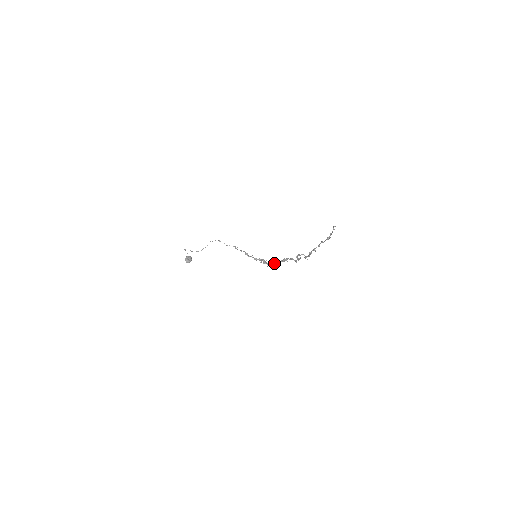
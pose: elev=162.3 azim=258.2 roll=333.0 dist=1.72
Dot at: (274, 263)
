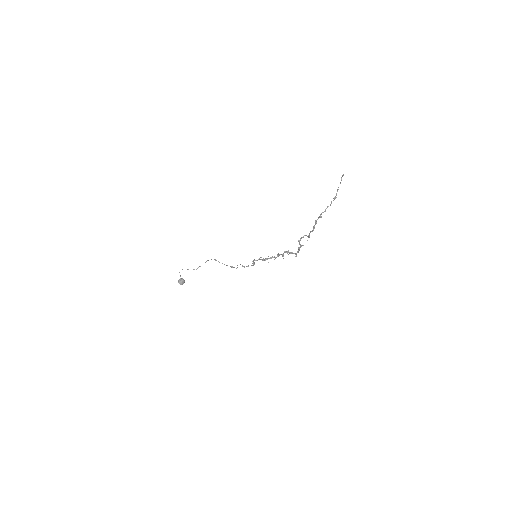
Dot at: (275, 257)
